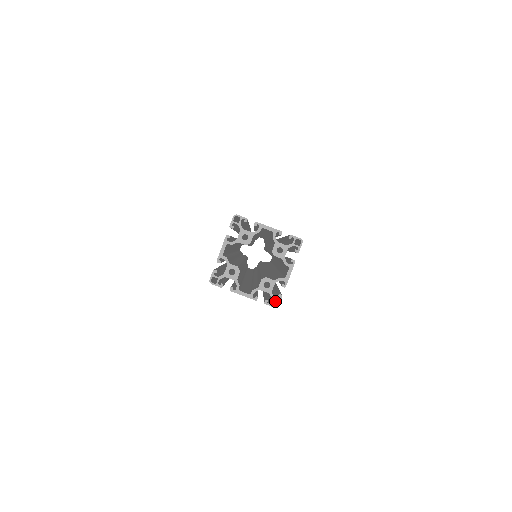
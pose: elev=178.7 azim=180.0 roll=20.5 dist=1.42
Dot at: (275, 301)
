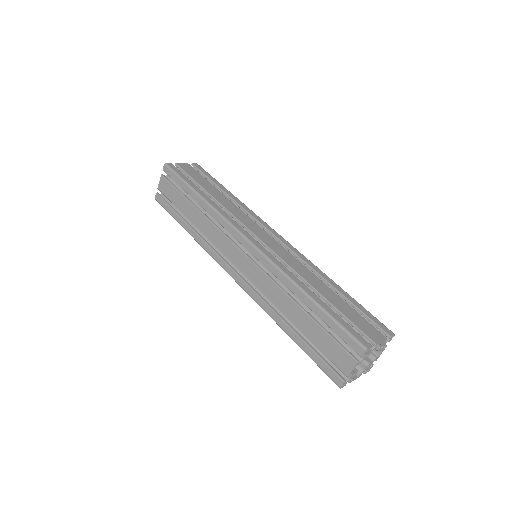
Dot at: occluded
